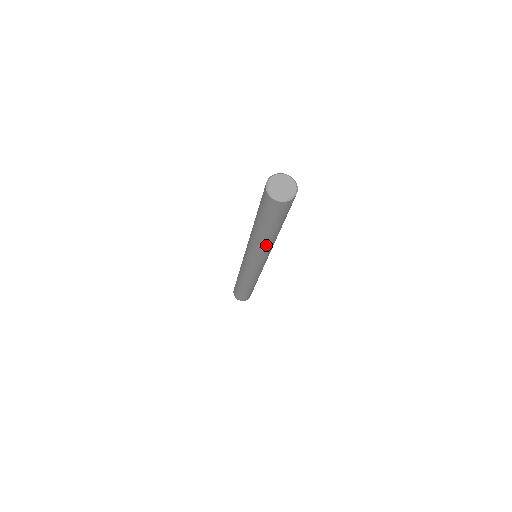
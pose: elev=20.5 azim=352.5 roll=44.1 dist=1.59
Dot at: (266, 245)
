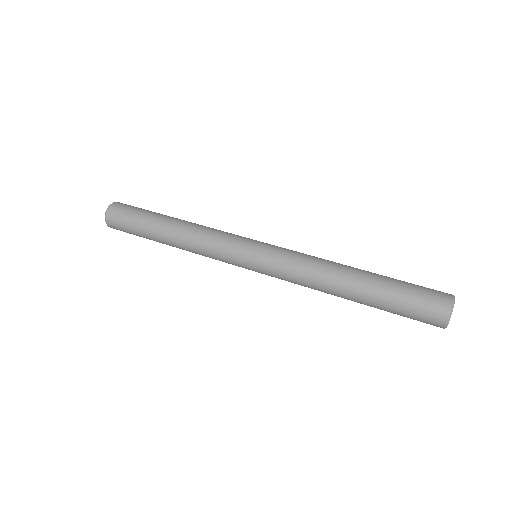
Dot at: occluded
